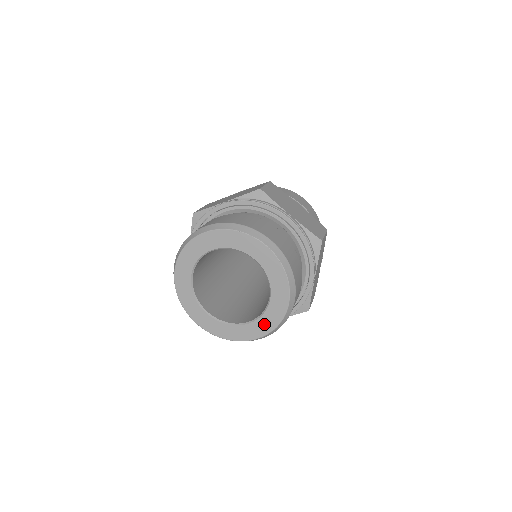
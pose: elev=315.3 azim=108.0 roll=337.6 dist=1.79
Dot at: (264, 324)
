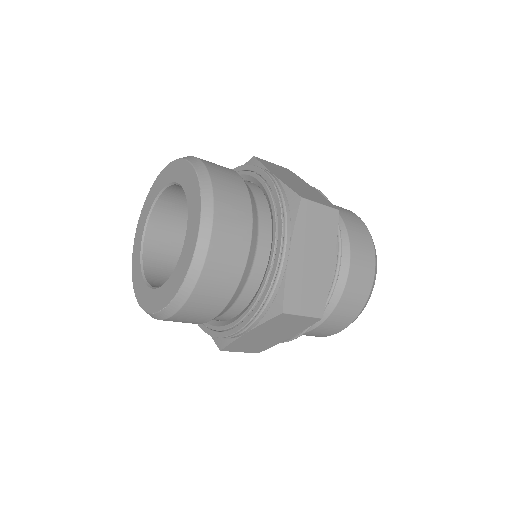
Dot at: (176, 278)
